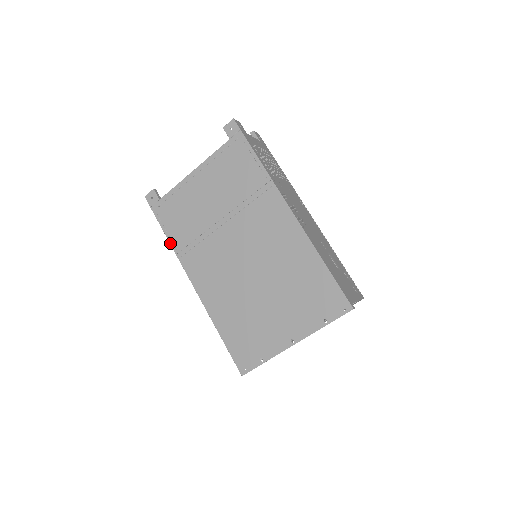
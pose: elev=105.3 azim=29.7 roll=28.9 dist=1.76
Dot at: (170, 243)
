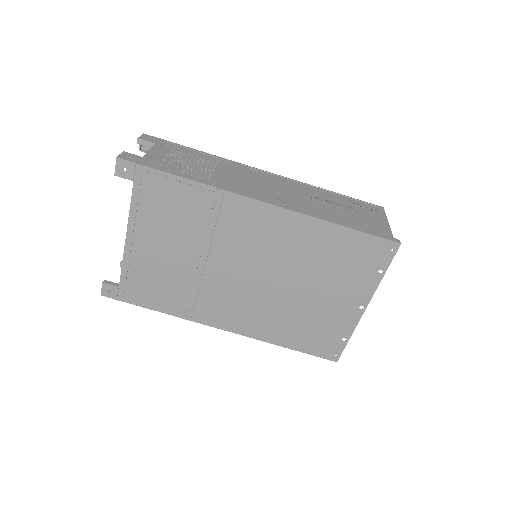
Dot at: (169, 314)
